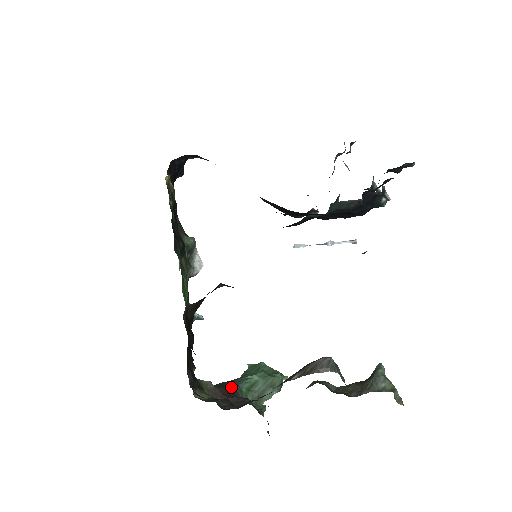
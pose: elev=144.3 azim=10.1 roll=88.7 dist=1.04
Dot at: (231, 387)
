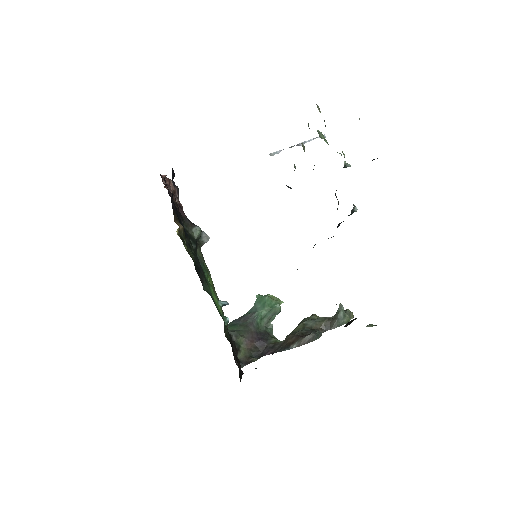
Dot at: (252, 325)
